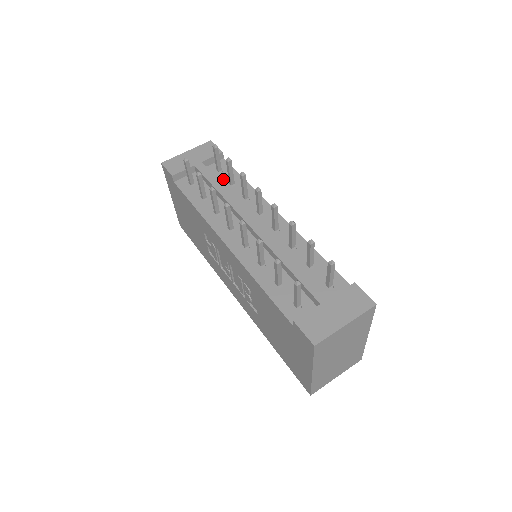
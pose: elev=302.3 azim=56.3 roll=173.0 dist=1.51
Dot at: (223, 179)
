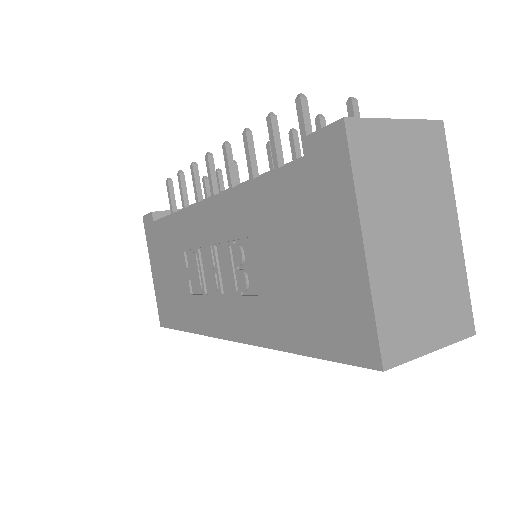
Dot at: occluded
